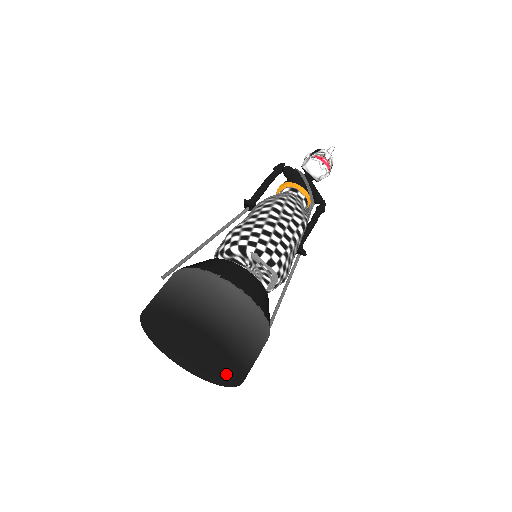
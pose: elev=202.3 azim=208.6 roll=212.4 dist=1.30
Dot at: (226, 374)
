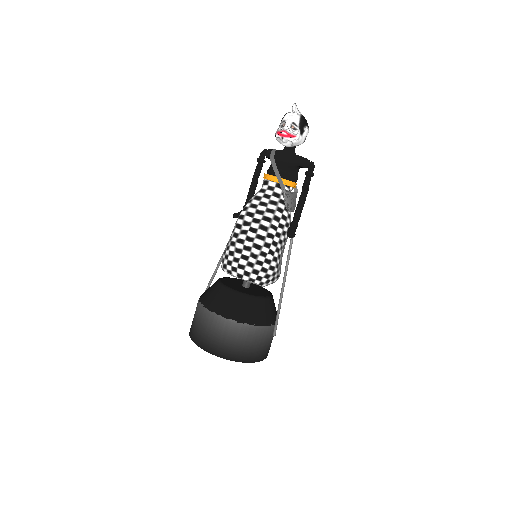
Dot at: occluded
